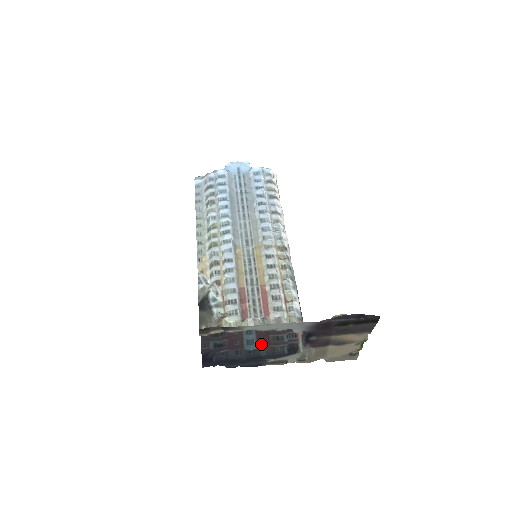
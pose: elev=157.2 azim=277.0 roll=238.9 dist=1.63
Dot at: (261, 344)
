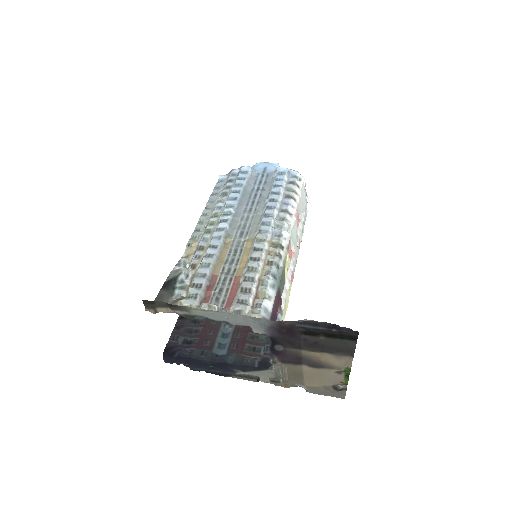
Dot at: (232, 350)
